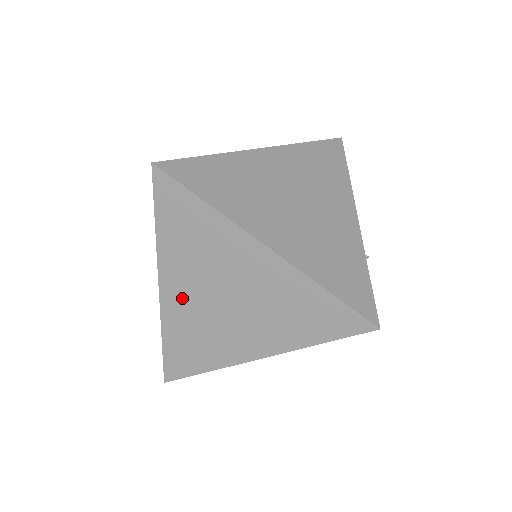
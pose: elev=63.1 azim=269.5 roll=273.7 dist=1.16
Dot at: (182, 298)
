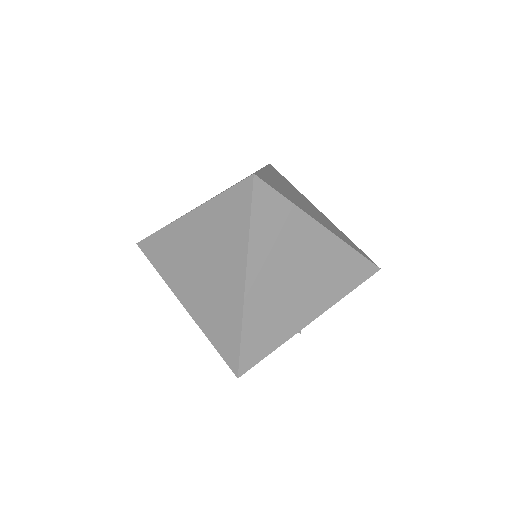
Dot at: (188, 234)
